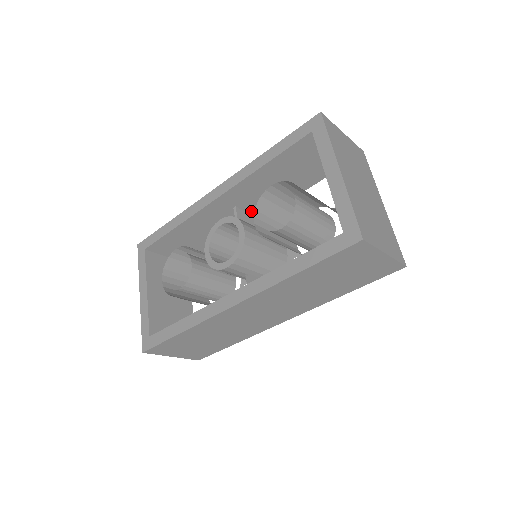
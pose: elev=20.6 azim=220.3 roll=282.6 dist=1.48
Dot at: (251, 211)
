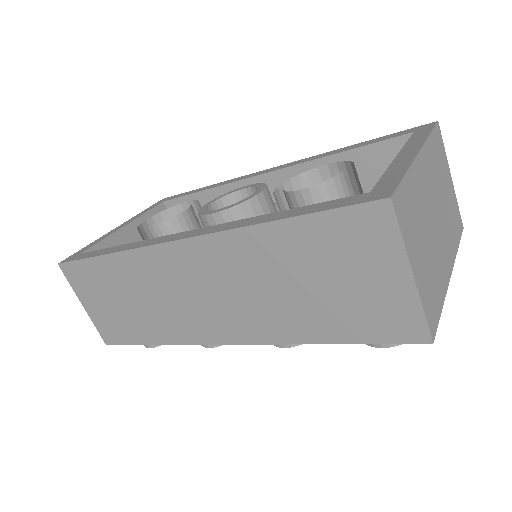
Dot at: occluded
